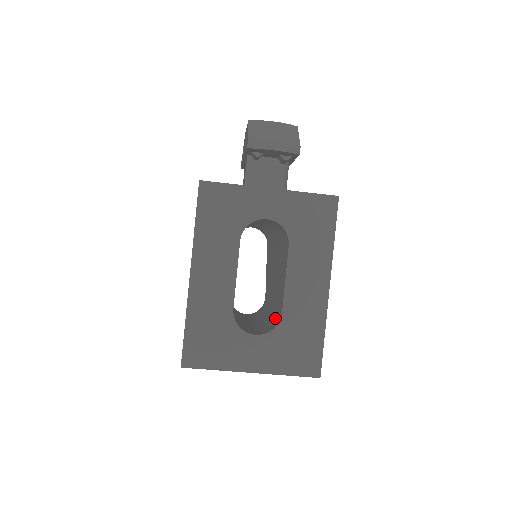
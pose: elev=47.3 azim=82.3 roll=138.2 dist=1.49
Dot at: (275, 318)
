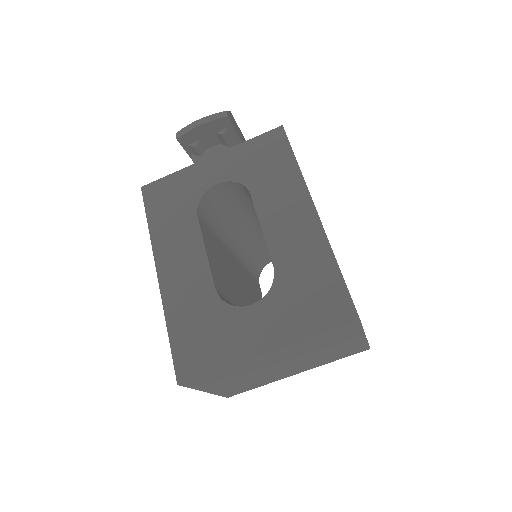
Dot at: occluded
